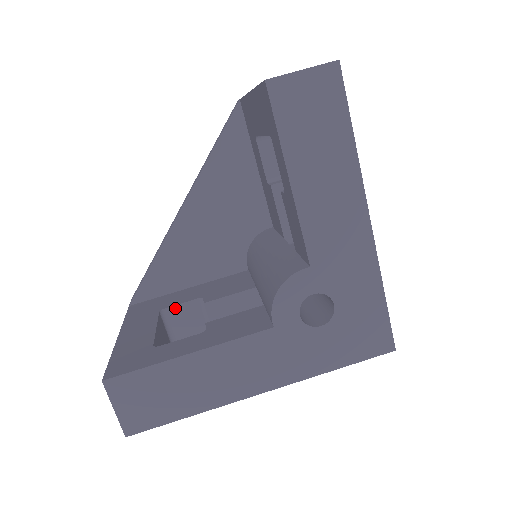
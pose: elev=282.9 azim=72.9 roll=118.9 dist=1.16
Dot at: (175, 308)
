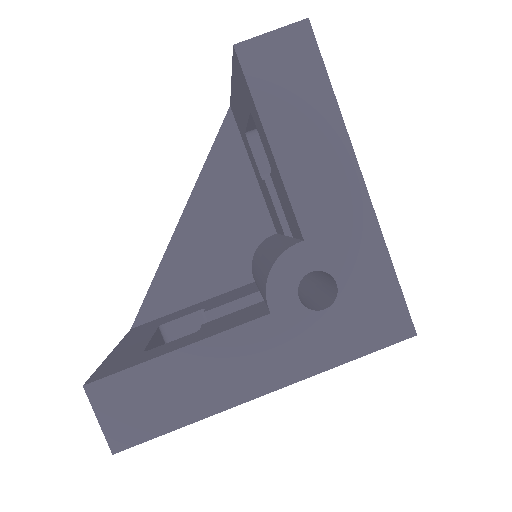
Dot at: (176, 322)
